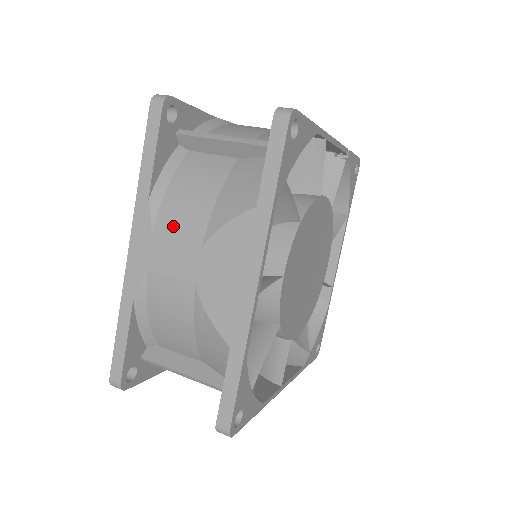
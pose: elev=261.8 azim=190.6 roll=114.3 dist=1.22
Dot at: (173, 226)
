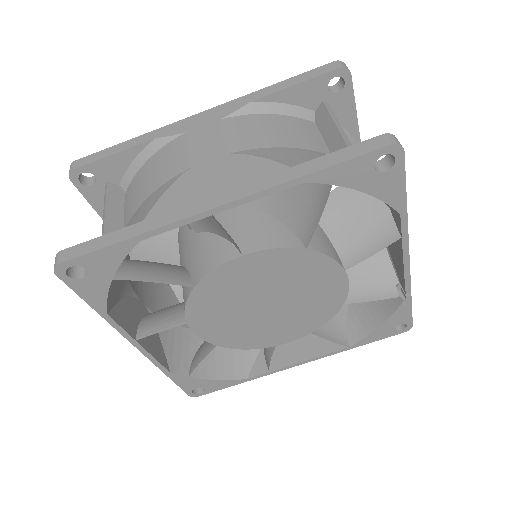
Dot at: (237, 128)
